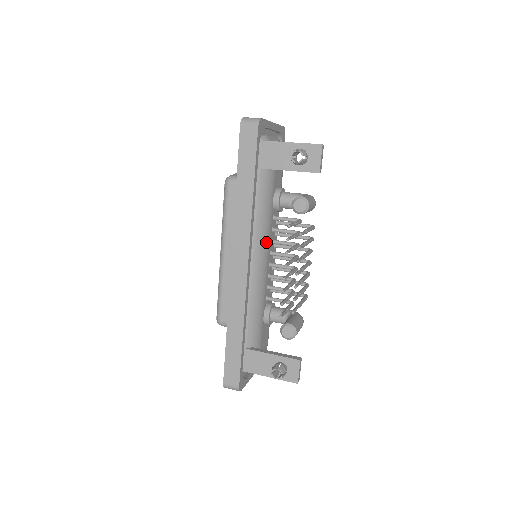
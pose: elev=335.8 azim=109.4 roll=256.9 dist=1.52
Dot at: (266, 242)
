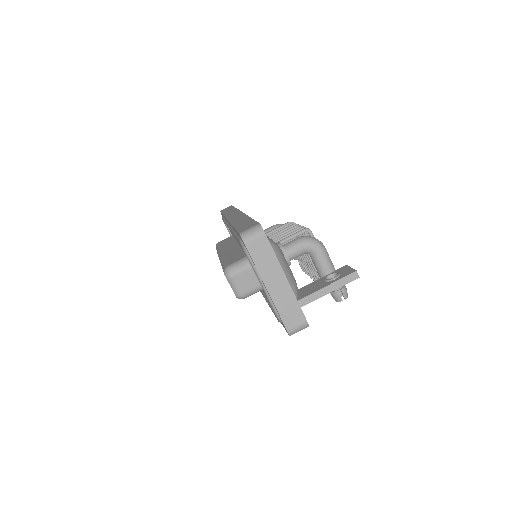
Dot at: occluded
